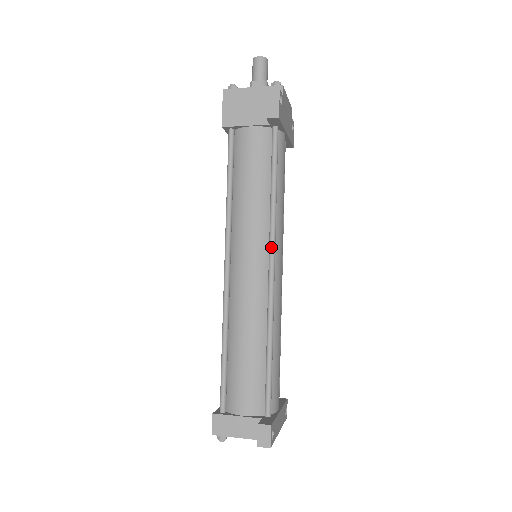
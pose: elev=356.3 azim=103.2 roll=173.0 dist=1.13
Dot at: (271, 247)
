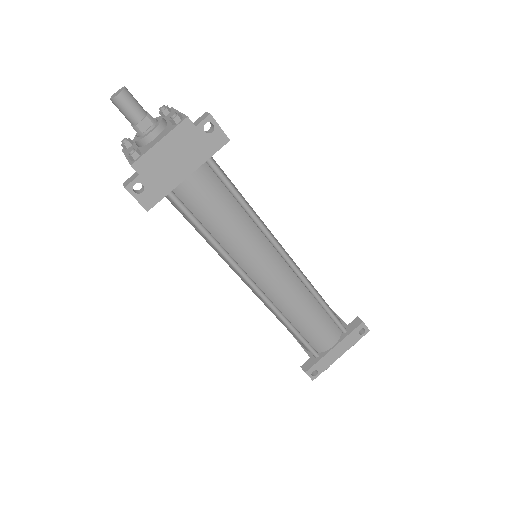
Dot at: (241, 276)
